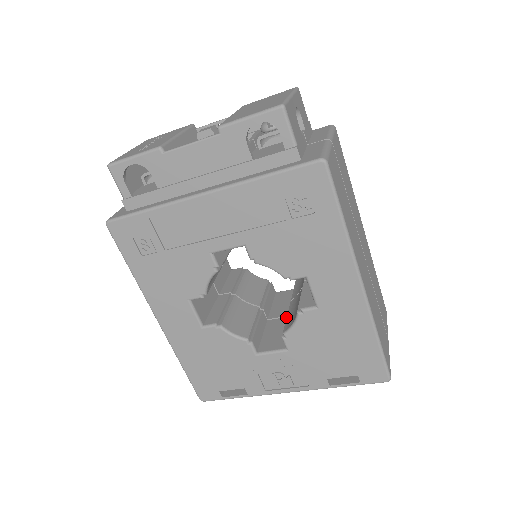
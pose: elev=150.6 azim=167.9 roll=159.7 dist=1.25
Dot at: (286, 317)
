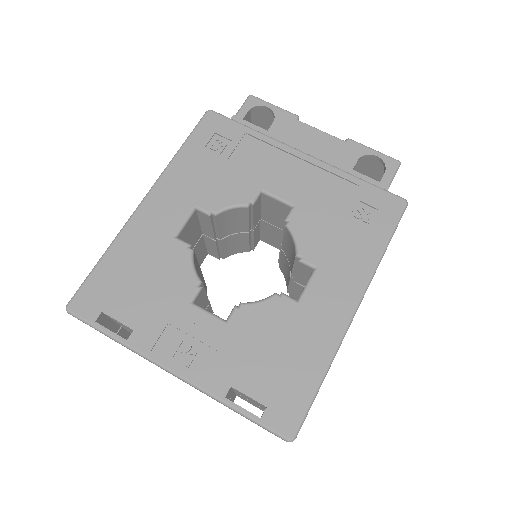
Dot at: occluded
